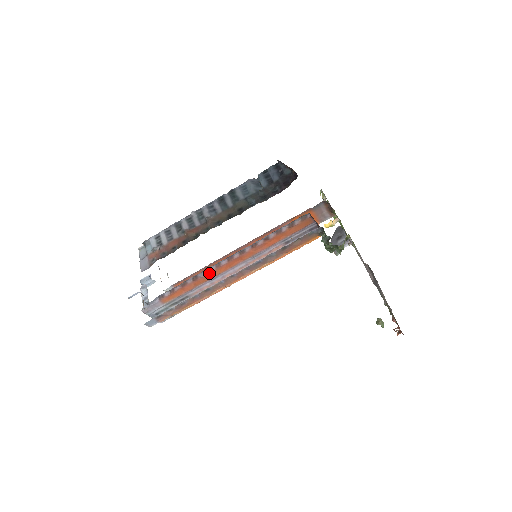
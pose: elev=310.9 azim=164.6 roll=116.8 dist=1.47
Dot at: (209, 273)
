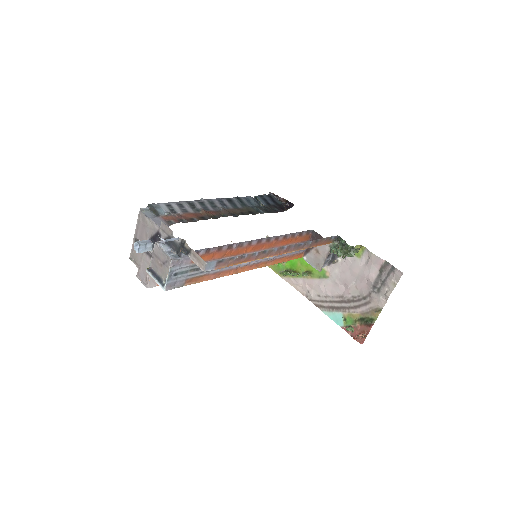
Dot at: (241, 247)
